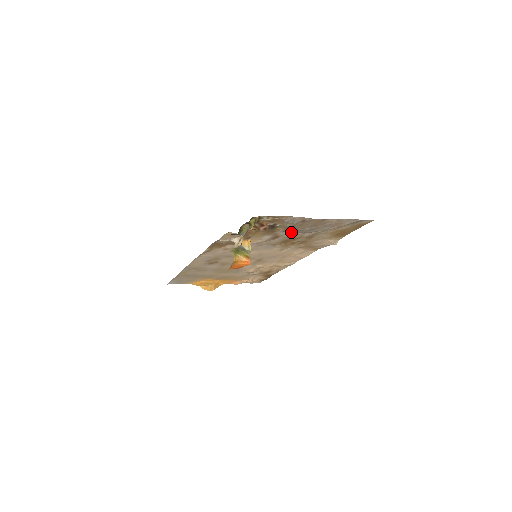
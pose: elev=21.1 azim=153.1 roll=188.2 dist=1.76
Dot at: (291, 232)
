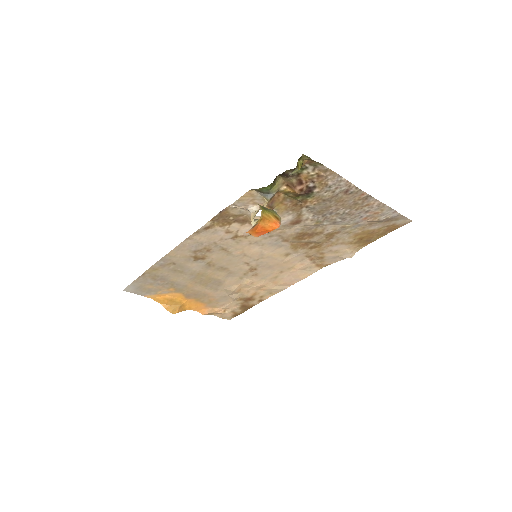
Dot at: (318, 216)
